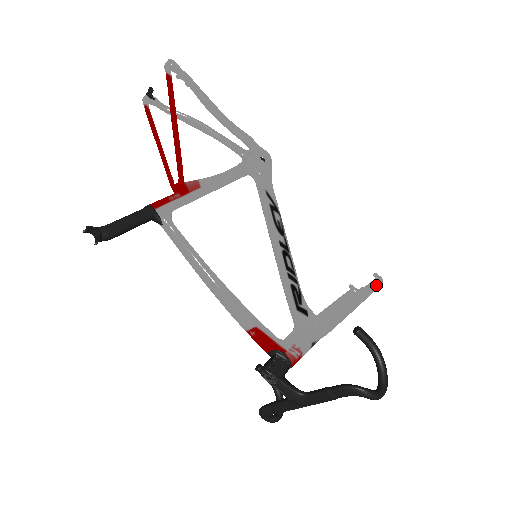
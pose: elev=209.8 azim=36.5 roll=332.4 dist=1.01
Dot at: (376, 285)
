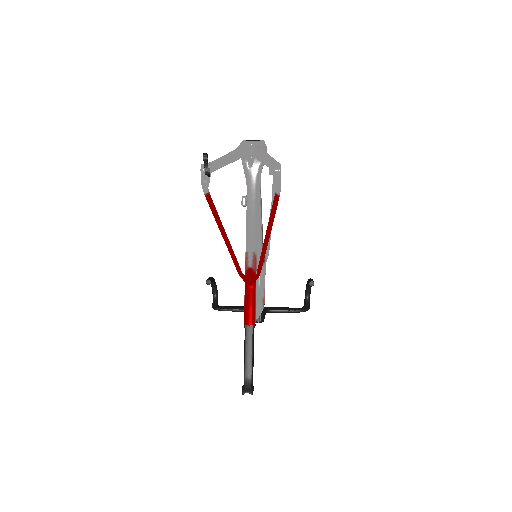
Dot at: occluded
